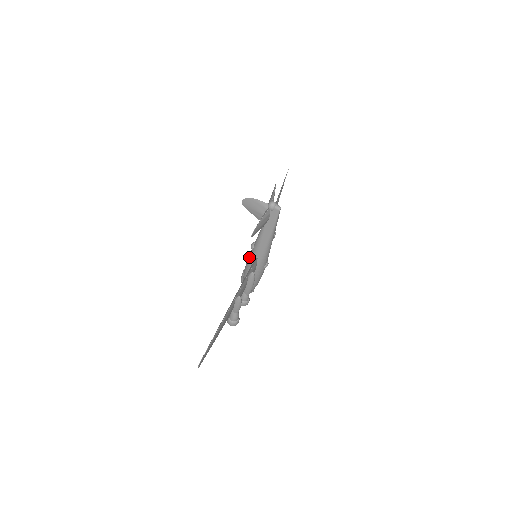
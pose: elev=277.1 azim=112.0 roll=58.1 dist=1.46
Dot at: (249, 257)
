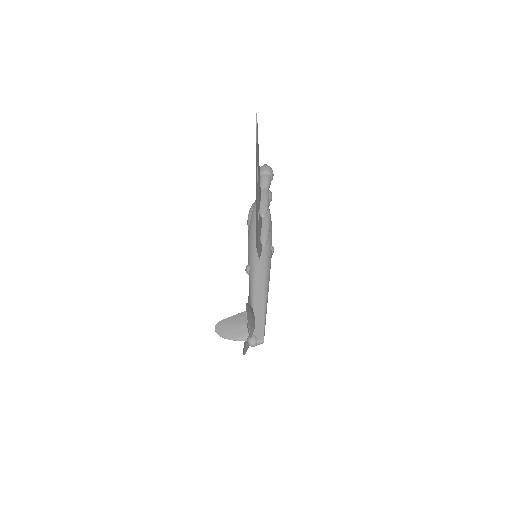
Dot at: occluded
